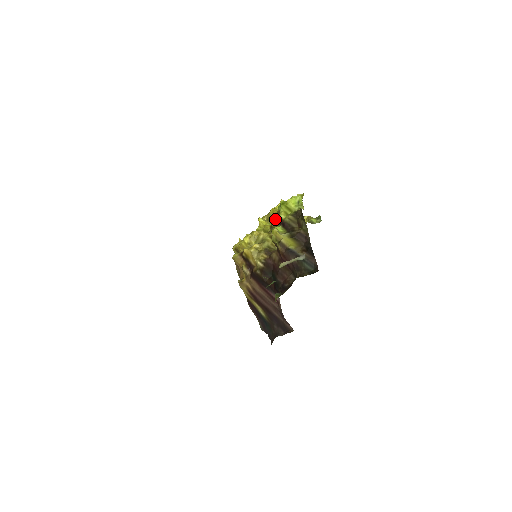
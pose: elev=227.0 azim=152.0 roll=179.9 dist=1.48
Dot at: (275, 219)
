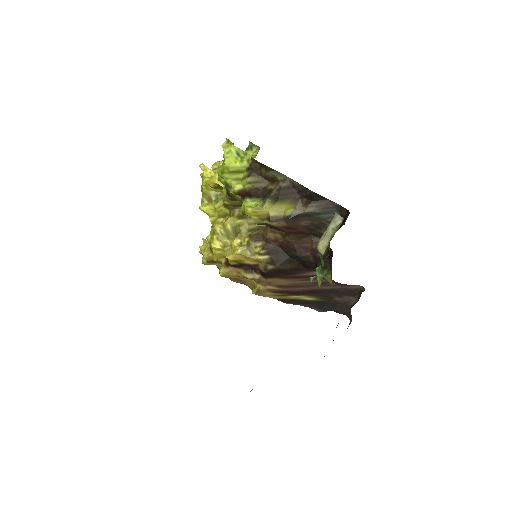
Dot at: (223, 194)
